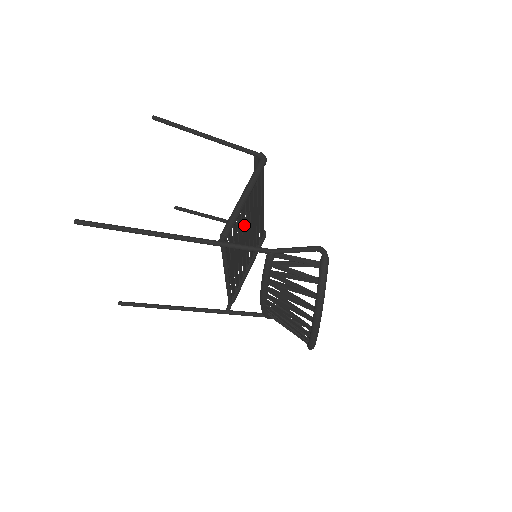
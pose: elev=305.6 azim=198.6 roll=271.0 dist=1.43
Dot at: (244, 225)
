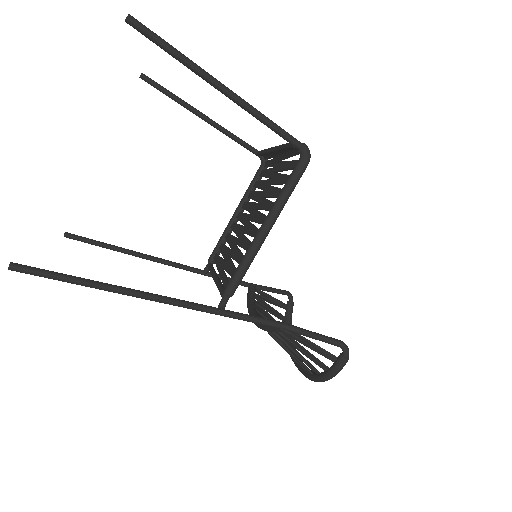
Dot at: (251, 229)
